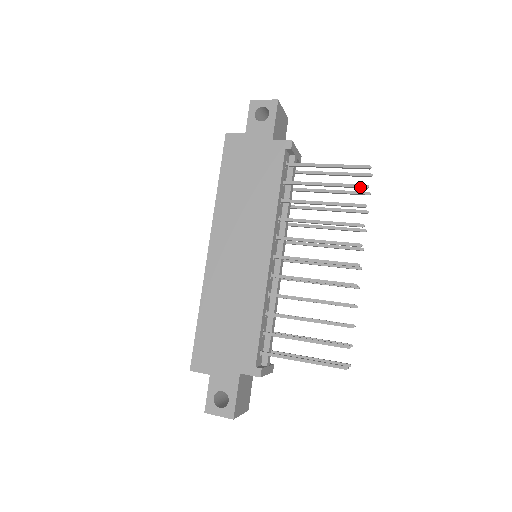
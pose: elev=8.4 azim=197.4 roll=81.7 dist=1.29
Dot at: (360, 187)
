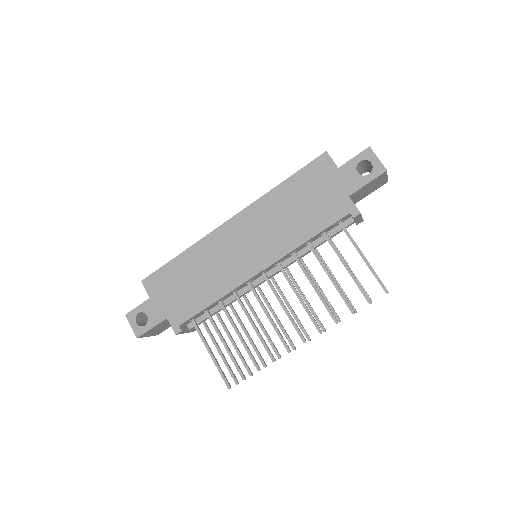
Dot at: (365, 297)
